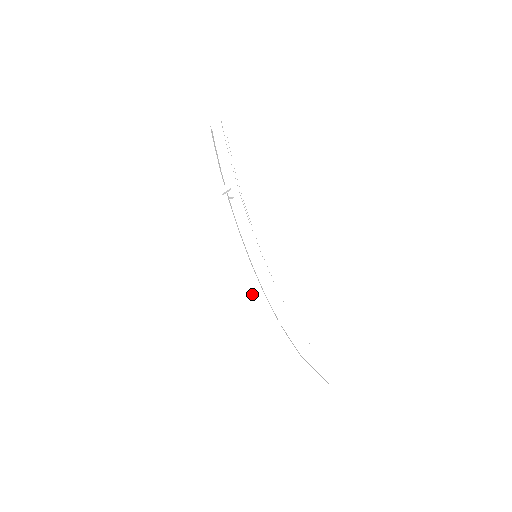
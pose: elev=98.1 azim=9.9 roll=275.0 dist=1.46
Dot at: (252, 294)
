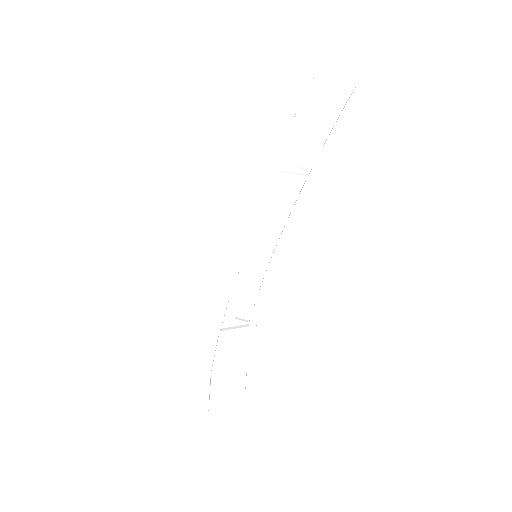
Dot at: (225, 281)
